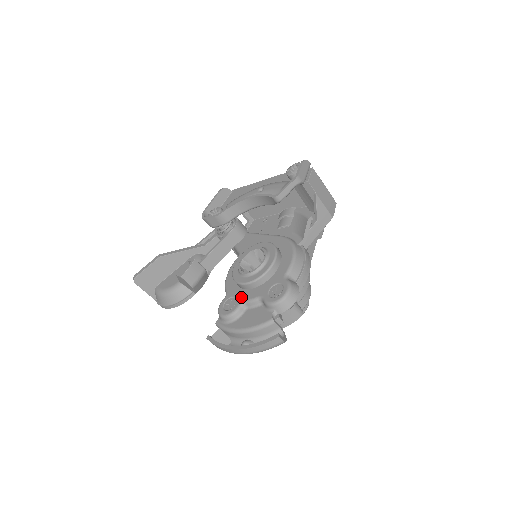
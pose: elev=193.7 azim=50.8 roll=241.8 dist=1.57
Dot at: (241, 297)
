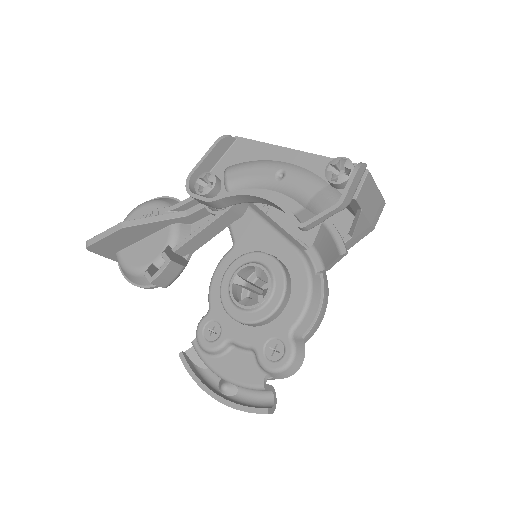
Dot at: (228, 330)
